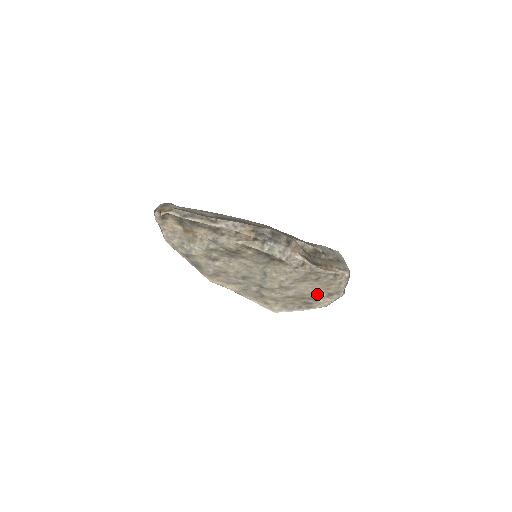
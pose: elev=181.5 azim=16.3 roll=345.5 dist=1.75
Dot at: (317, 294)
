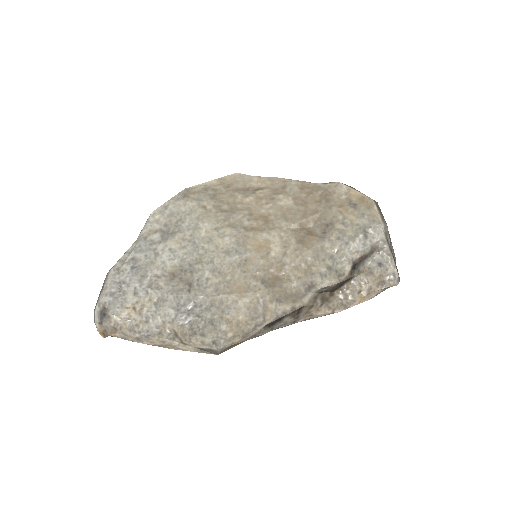
Dot at: occluded
